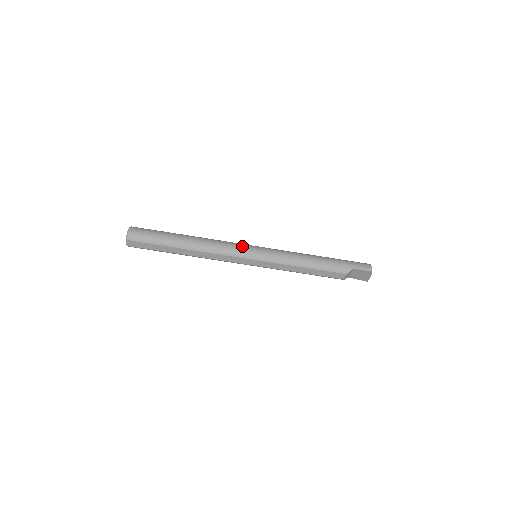
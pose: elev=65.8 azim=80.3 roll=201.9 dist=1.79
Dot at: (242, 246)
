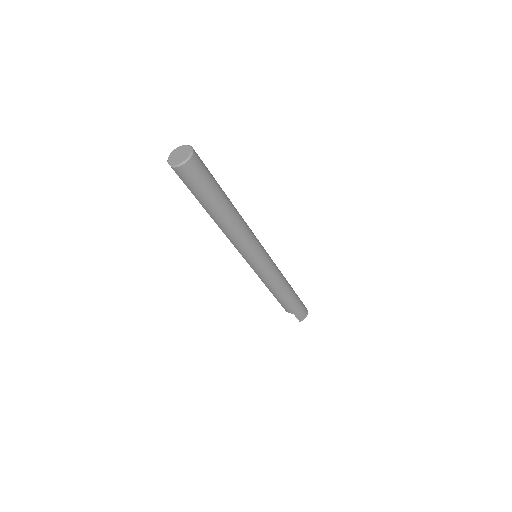
Dot at: (255, 253)
